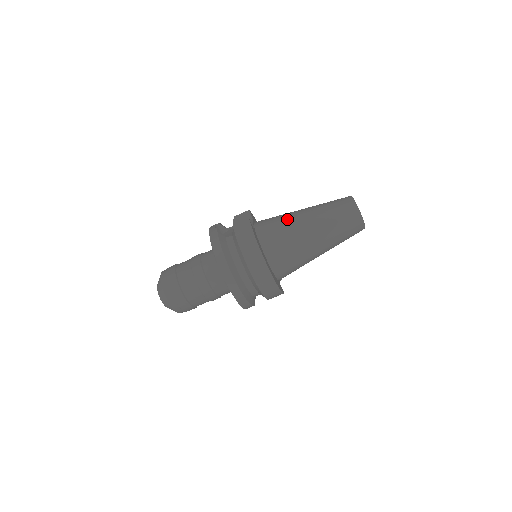
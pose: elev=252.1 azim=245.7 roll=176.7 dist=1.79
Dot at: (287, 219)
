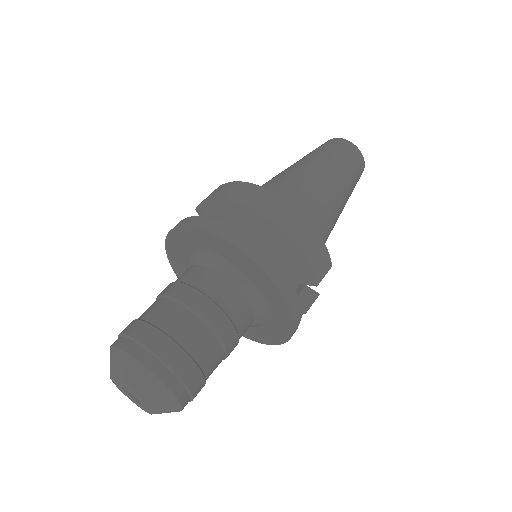
Dot at: occluded
